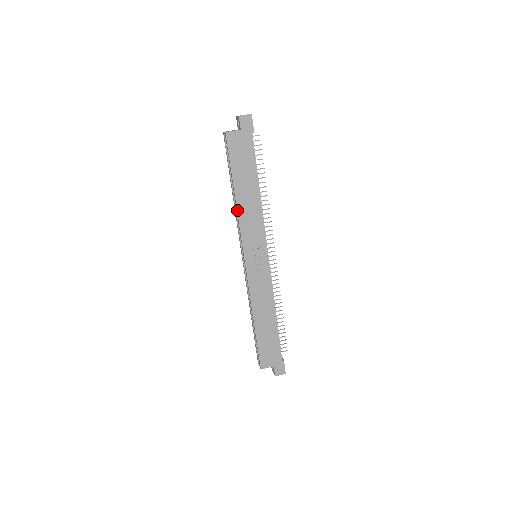
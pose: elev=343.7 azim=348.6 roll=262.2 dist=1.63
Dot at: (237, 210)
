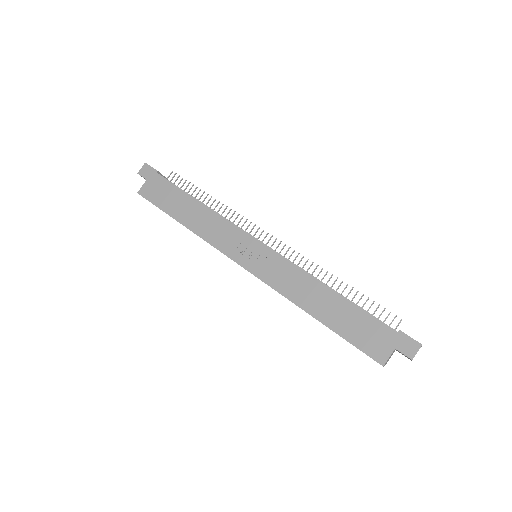
Dot at: occluded
